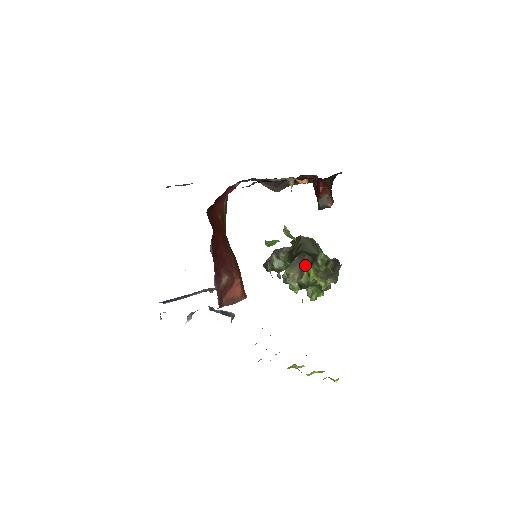
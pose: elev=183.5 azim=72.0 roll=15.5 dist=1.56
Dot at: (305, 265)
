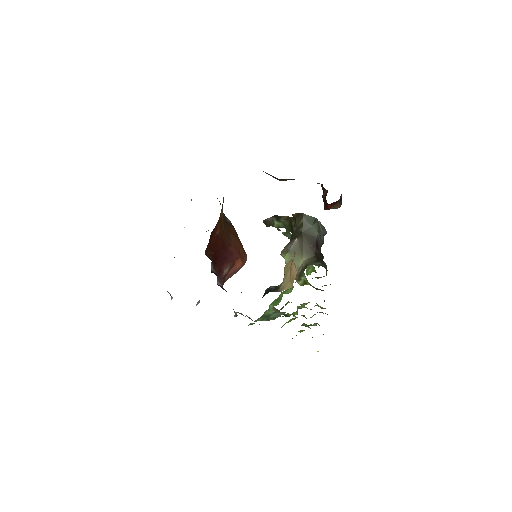
Dot at: (303, 275)
